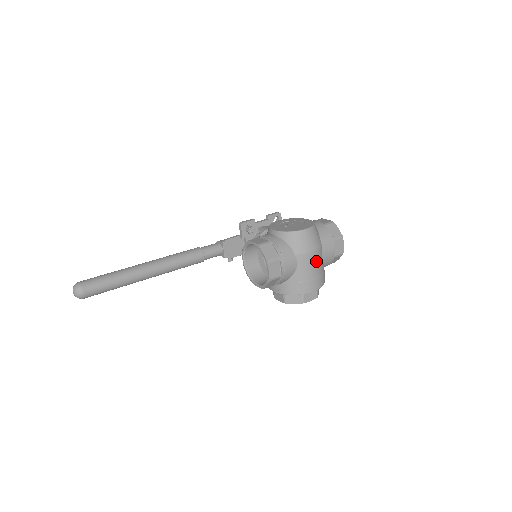
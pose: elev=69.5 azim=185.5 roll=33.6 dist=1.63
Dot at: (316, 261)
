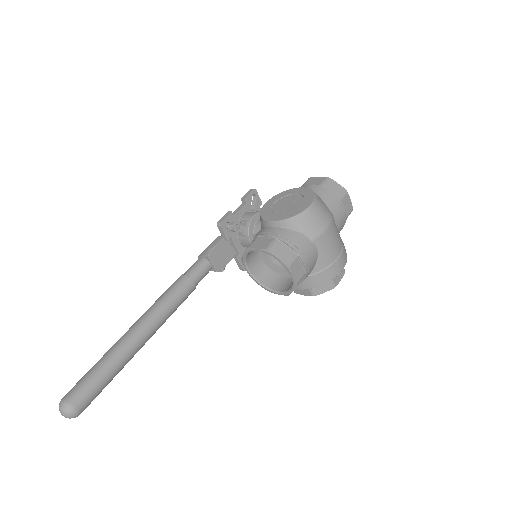
Dot at: (334, 235)
